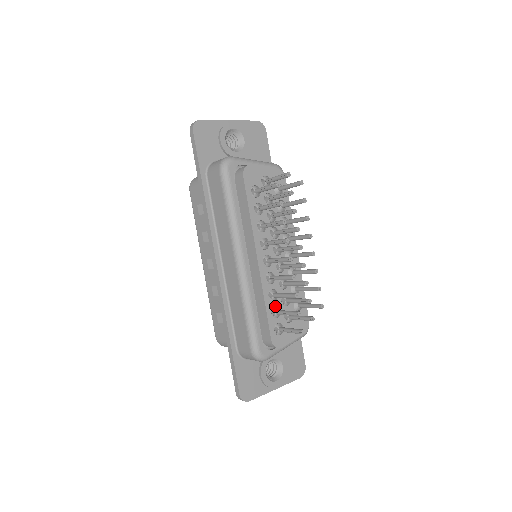
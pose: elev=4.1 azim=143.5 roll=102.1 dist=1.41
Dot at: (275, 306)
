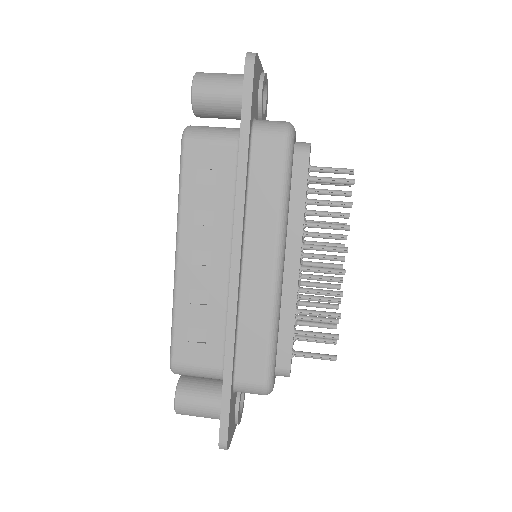
Dot at: occluded
